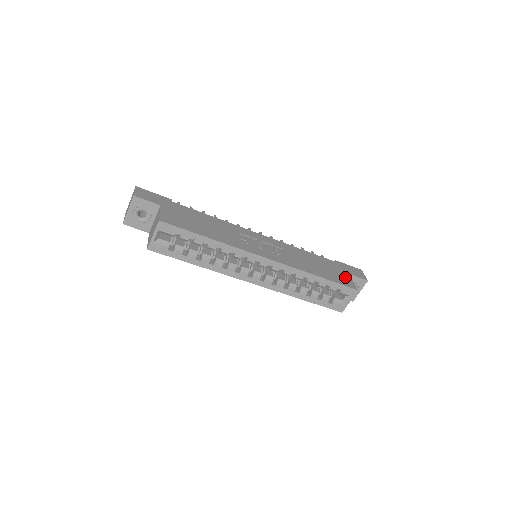
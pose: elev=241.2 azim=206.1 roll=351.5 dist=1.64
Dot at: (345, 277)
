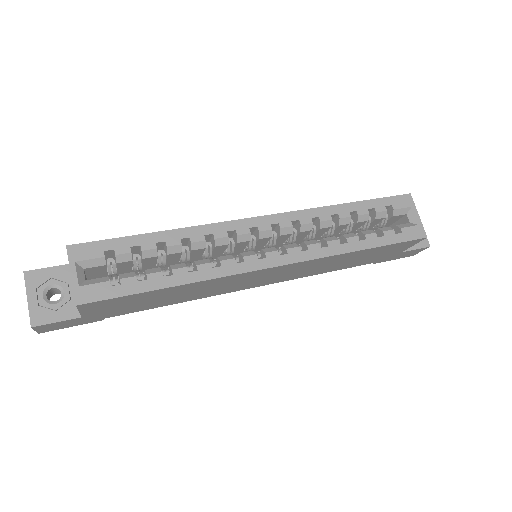
Dot at: occluded
